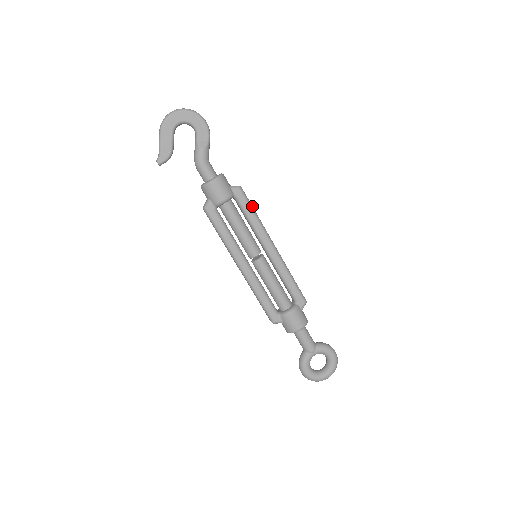
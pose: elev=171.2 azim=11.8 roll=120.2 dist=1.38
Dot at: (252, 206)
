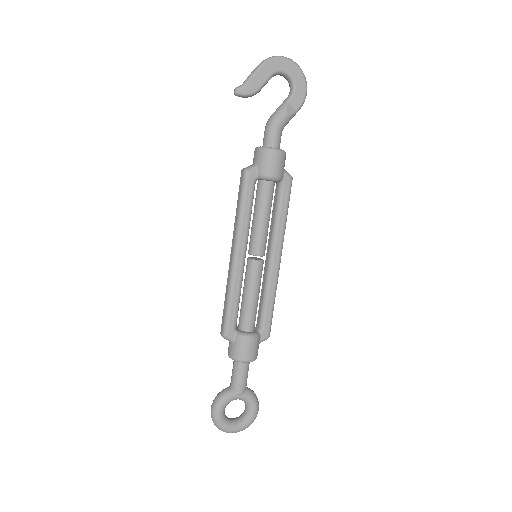
Dot at: occluded
